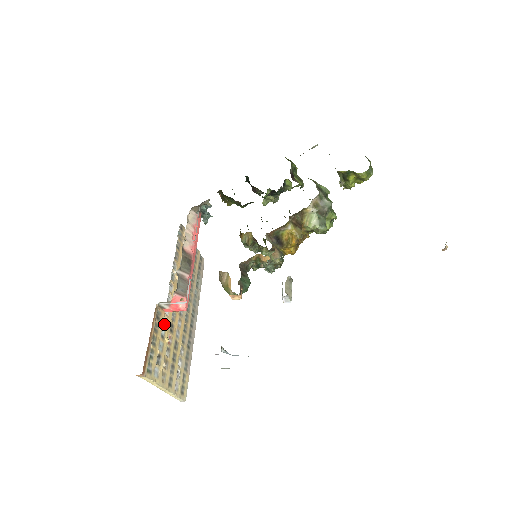
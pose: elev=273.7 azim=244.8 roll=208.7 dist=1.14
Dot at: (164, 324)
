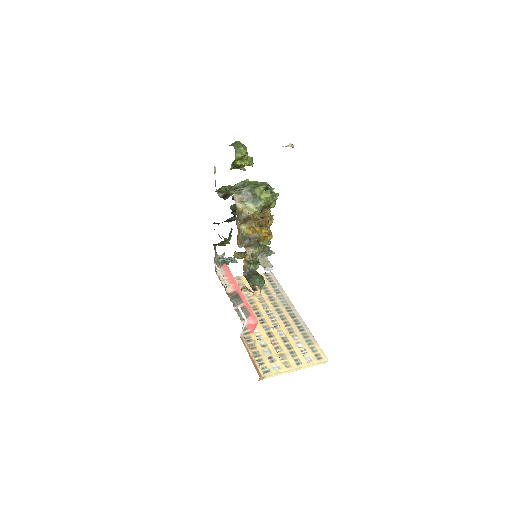
Dot at: (260, 339)
